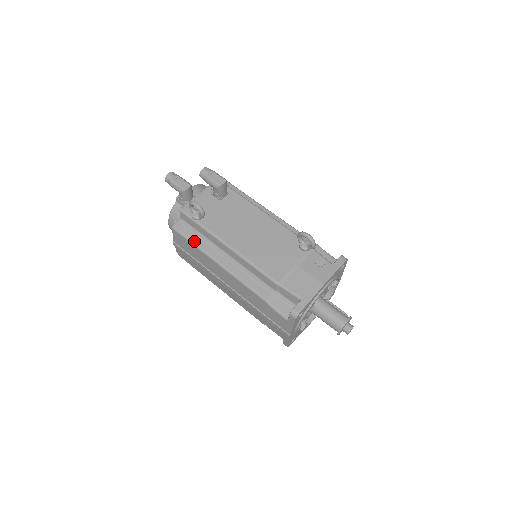
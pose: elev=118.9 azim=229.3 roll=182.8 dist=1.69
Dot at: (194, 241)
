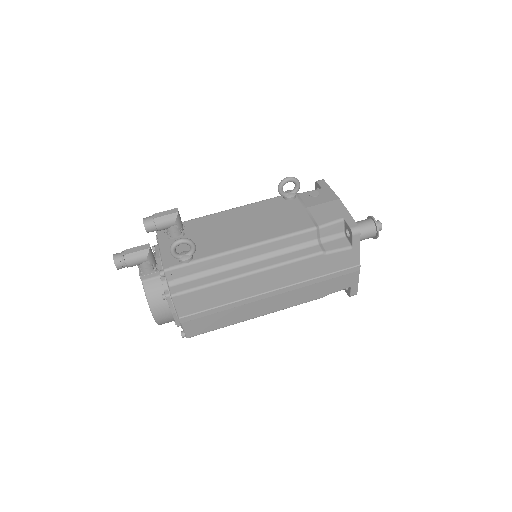
Dot at: (207, 283)
